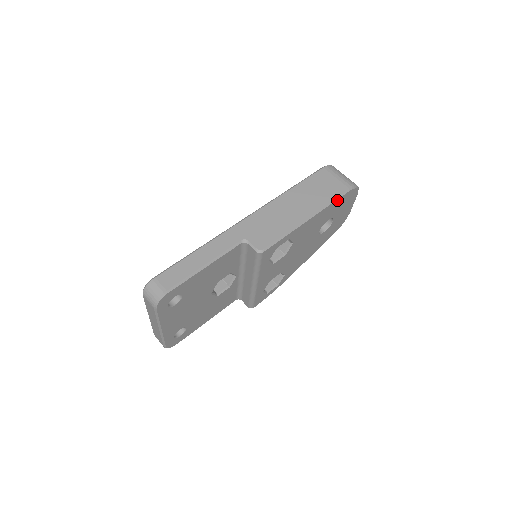
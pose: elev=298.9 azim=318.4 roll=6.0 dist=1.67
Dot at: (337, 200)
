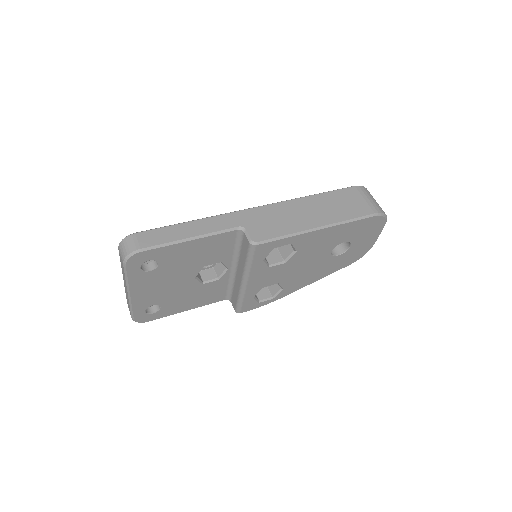
Dot at: (358, 221)
